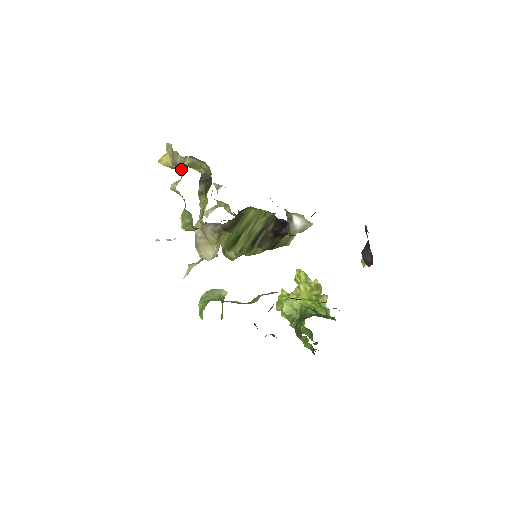
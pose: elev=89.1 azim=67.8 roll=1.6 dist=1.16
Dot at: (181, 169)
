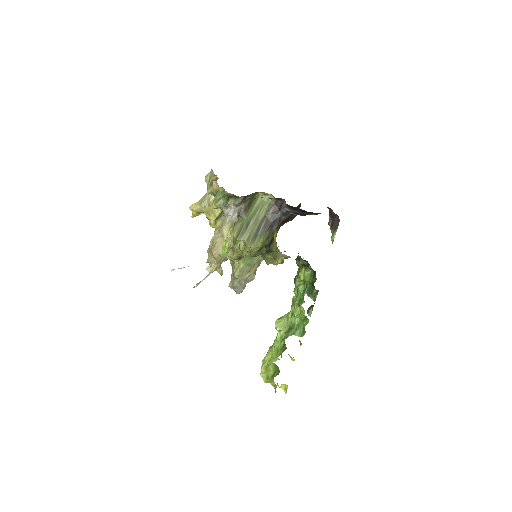
Dot at: (217, 177)
